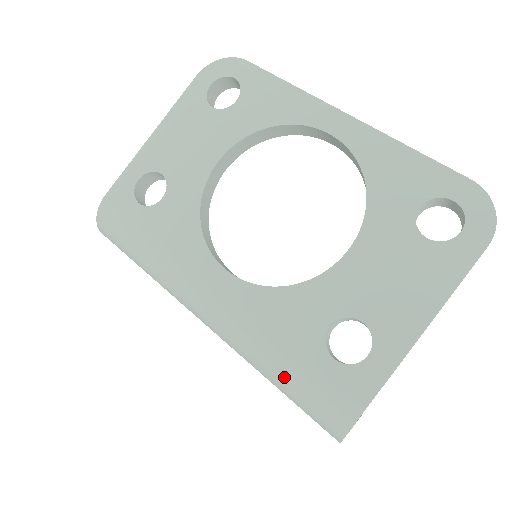
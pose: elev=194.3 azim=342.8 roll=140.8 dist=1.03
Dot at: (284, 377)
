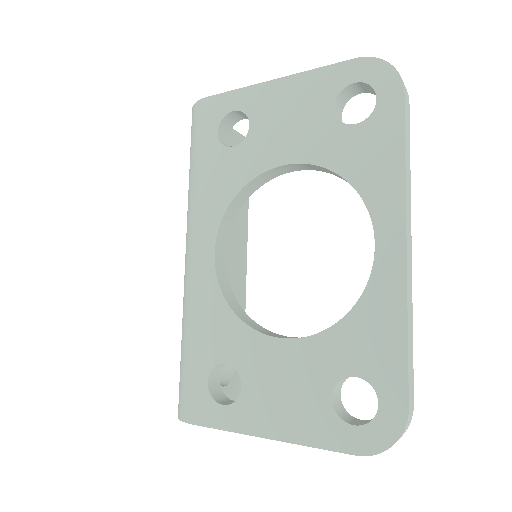
Dot at: (182, 351)
